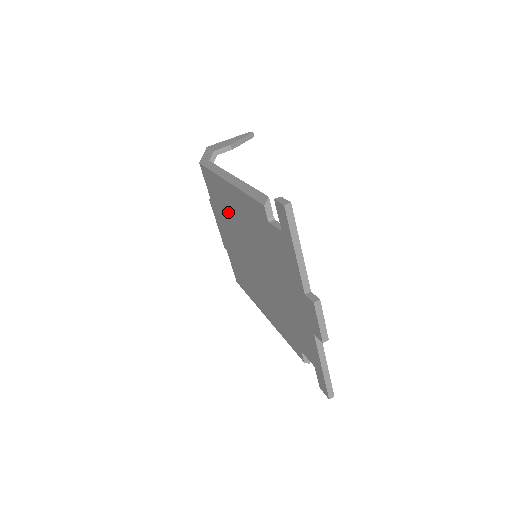
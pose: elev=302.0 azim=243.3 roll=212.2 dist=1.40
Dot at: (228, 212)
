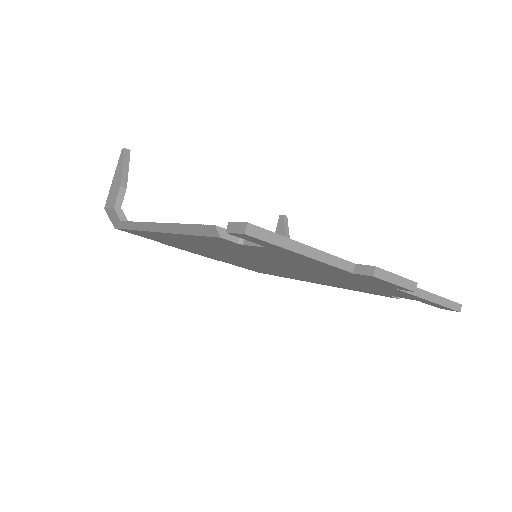
Dot at: occluded
